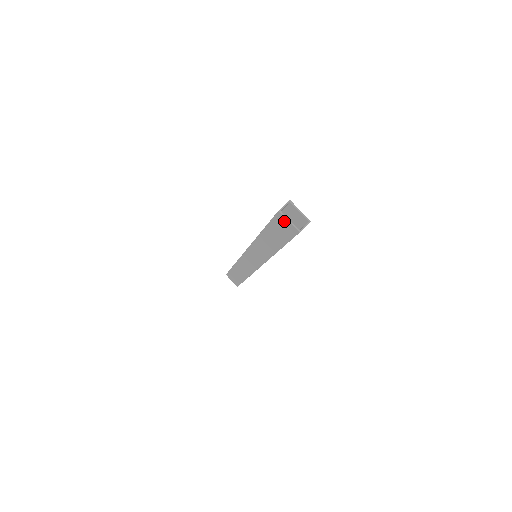
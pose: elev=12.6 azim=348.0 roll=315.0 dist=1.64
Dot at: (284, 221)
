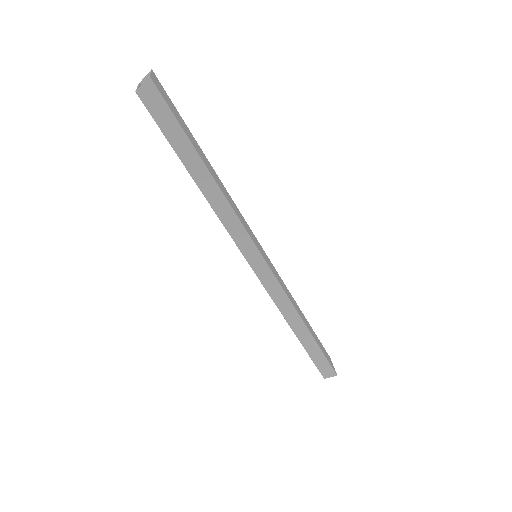
Dot at: occluded
